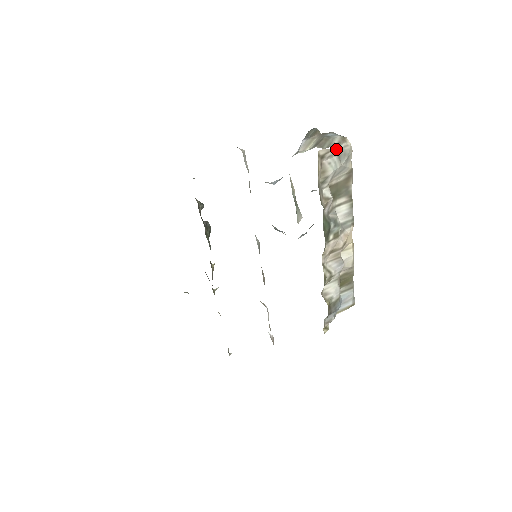
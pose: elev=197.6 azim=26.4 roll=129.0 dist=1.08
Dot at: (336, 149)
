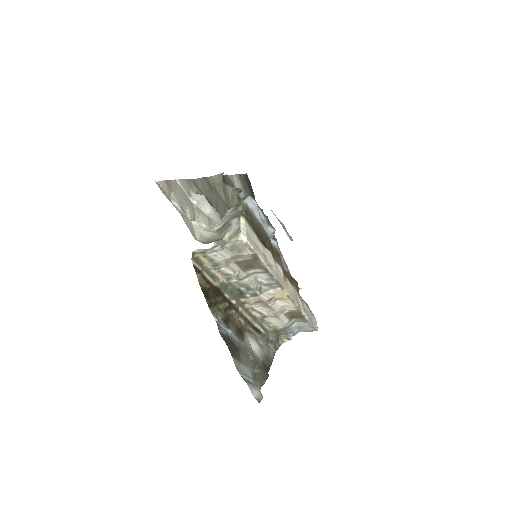
Dot at: (218, 247)
